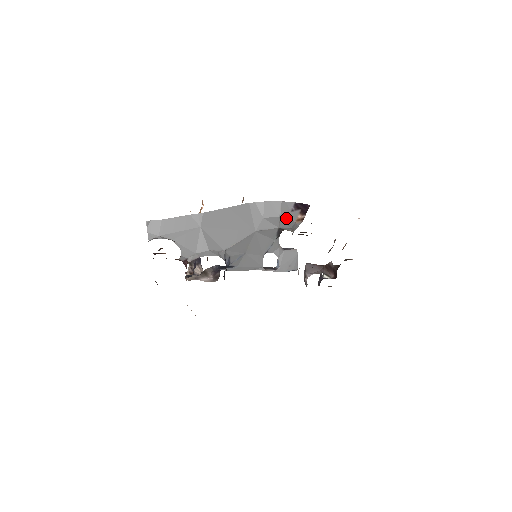
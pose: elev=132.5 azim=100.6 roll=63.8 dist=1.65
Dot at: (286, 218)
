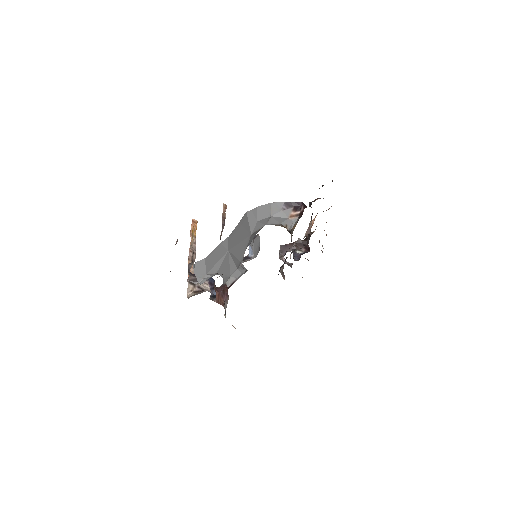
Dot at: (278, 216)
